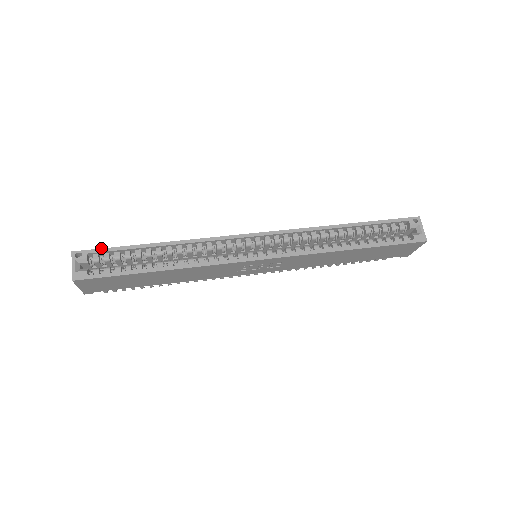
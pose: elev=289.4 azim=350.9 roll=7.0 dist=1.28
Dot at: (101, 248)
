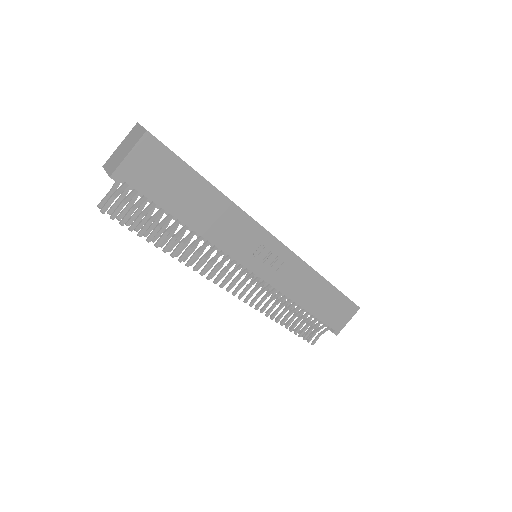
Dot at: occluded
